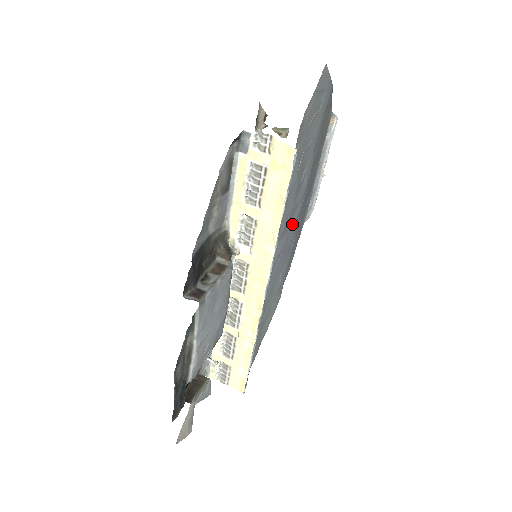
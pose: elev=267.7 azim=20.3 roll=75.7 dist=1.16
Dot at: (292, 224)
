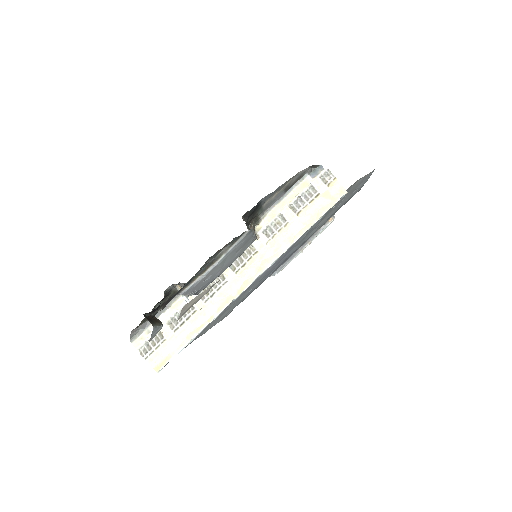
Dot at: (289, 253)
